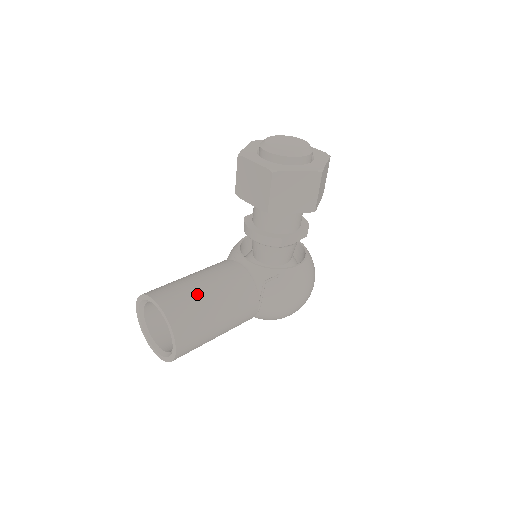
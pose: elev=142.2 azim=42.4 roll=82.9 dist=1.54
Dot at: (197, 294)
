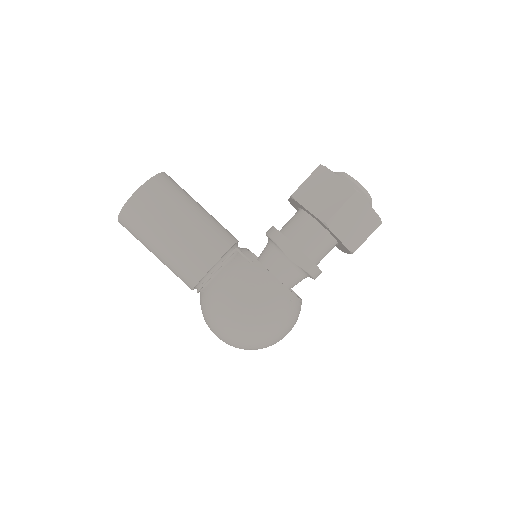
Dot at: (189, 199)
